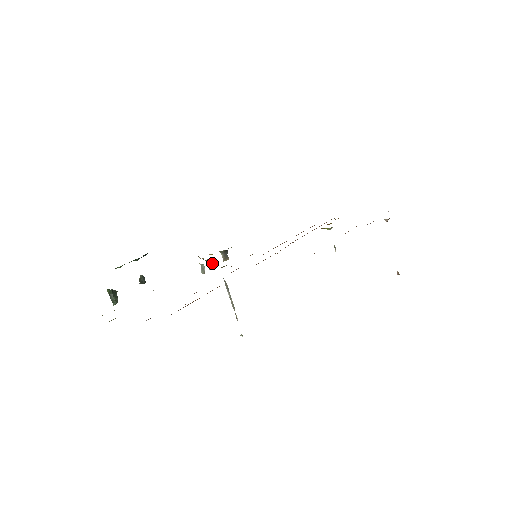
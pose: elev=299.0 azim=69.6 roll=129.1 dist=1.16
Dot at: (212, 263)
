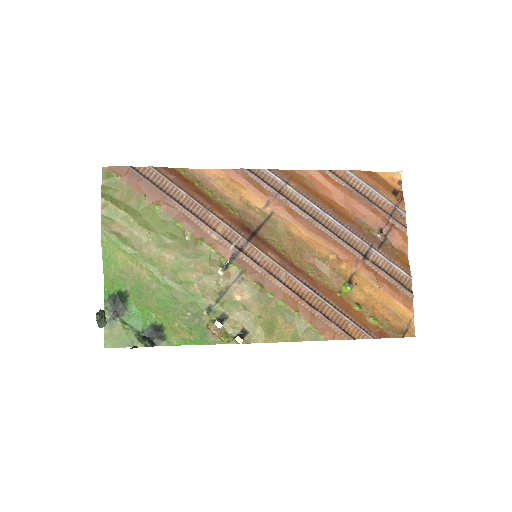
Dot at: (219, 324)
